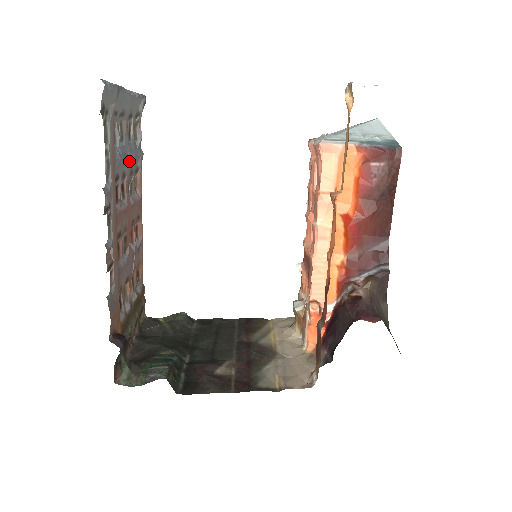
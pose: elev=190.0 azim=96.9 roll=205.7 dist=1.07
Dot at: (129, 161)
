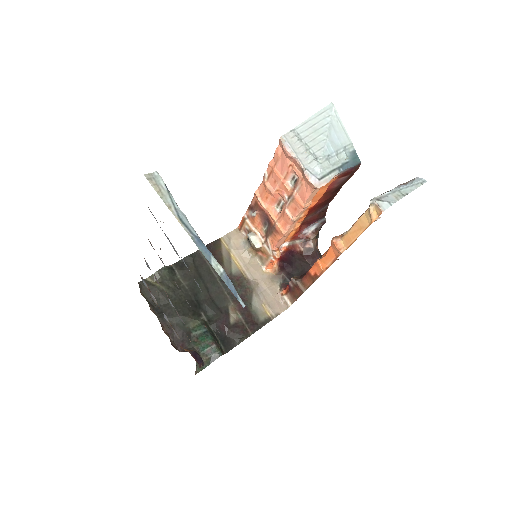
Dot at: occluded
